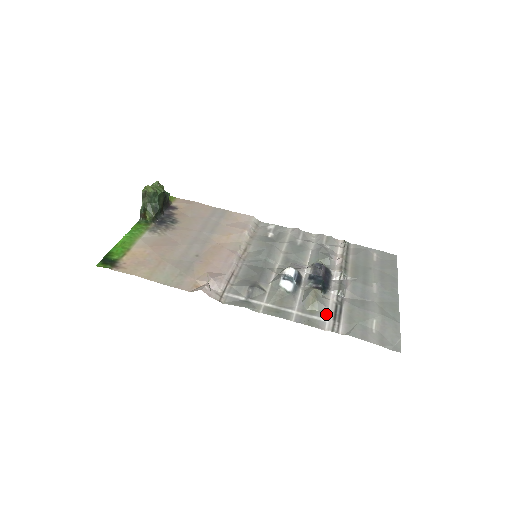
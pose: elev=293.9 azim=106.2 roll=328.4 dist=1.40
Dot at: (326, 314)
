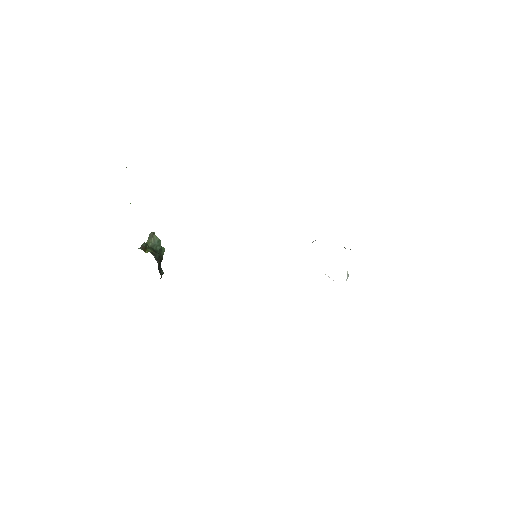
Dot at: occluded
